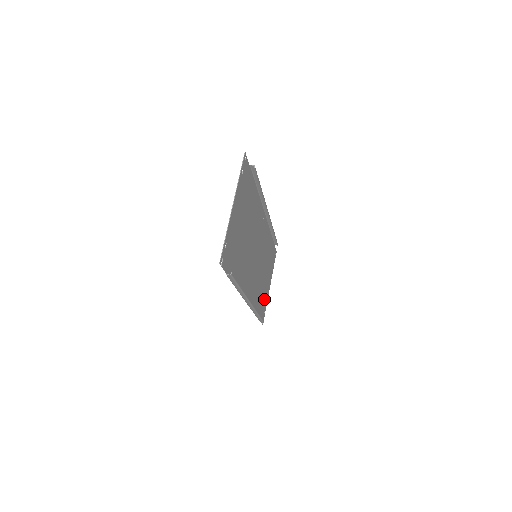
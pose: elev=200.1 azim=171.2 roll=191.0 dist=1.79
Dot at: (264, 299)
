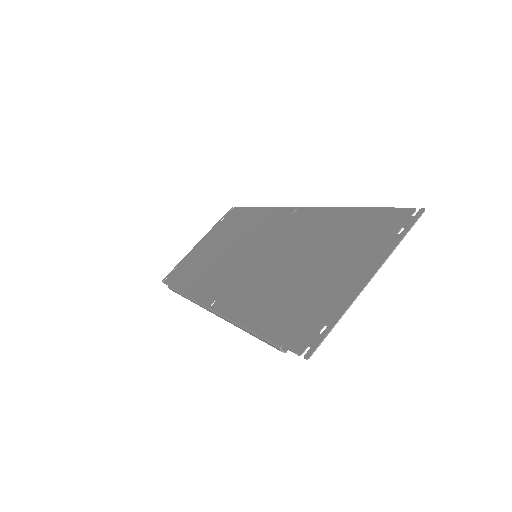
Dot at: (190, 263)
